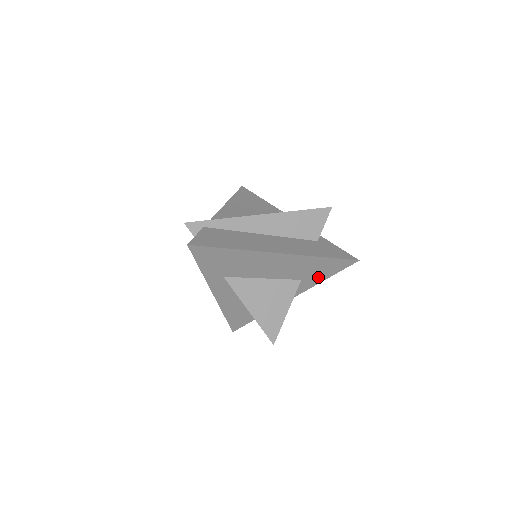
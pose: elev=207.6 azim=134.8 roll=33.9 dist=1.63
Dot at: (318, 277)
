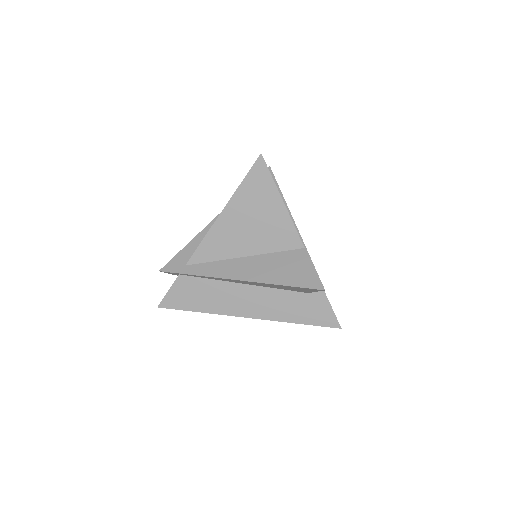
Dot at: occluded
